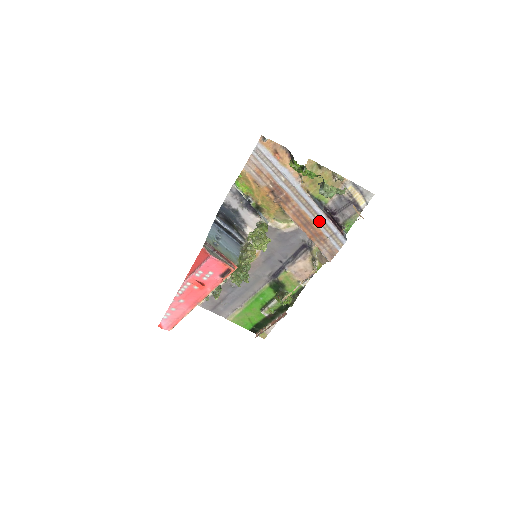
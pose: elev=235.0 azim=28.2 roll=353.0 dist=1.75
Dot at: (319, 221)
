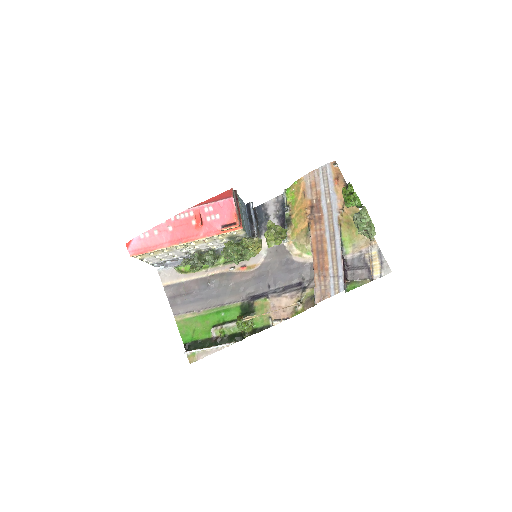
Dot at: (333, 256)
